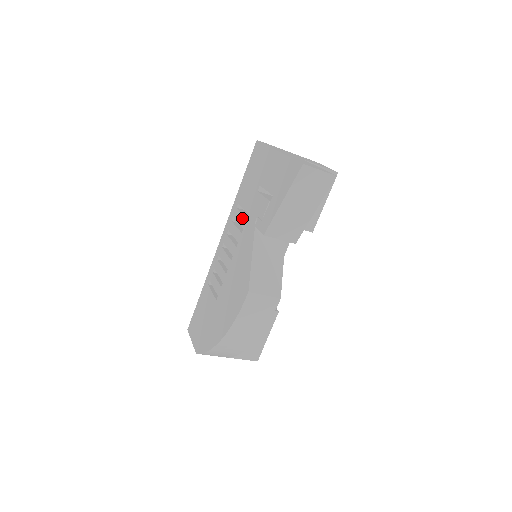
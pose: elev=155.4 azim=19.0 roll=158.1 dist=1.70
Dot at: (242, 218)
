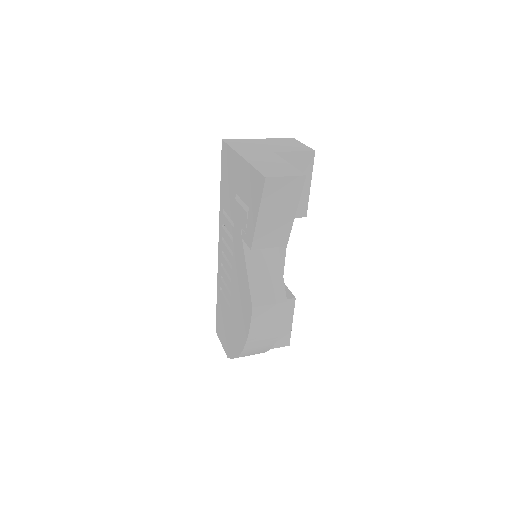
Dot at: (230, 226)
